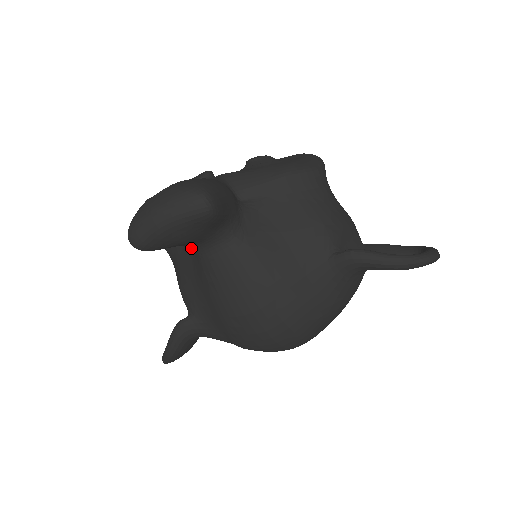
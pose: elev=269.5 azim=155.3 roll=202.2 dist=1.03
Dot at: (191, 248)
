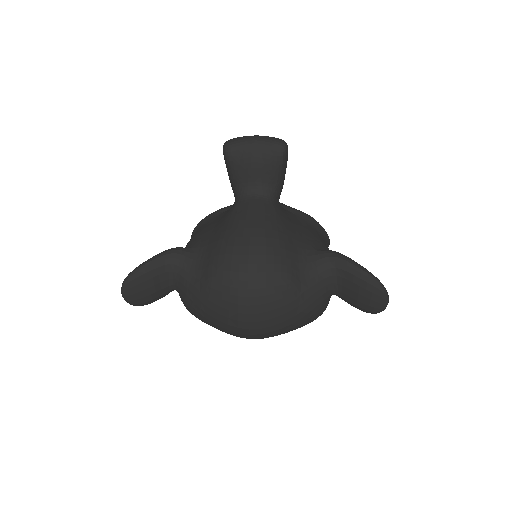
Dot at: (227, 211)
